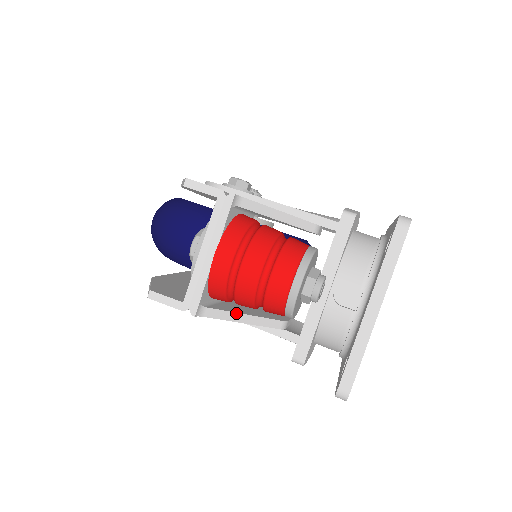
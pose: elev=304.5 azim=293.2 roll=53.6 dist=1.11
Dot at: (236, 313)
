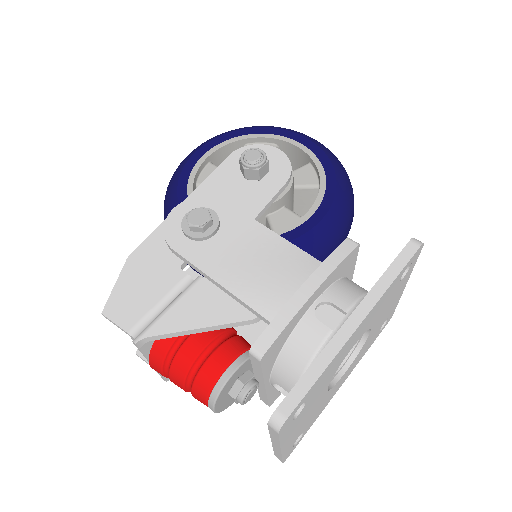
Dot at: occluded
